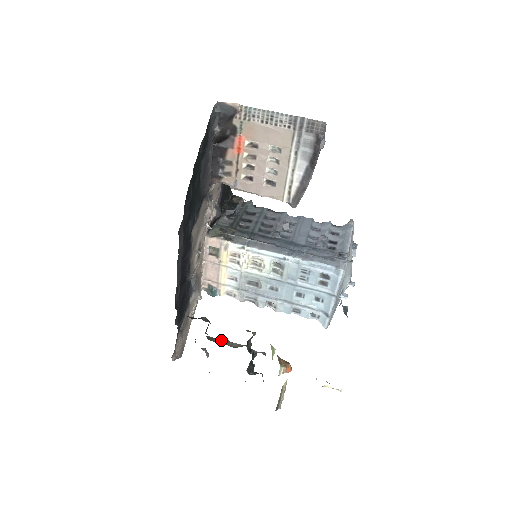
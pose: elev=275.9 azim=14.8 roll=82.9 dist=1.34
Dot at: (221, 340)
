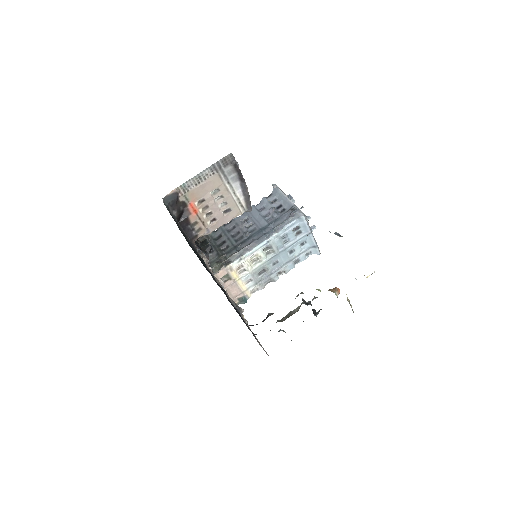
Dot at: (287, 316)
